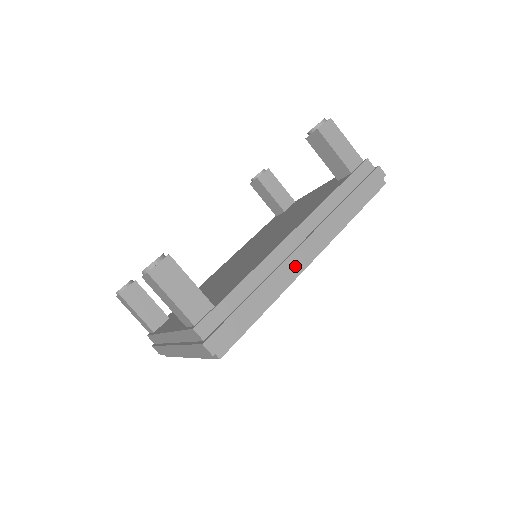
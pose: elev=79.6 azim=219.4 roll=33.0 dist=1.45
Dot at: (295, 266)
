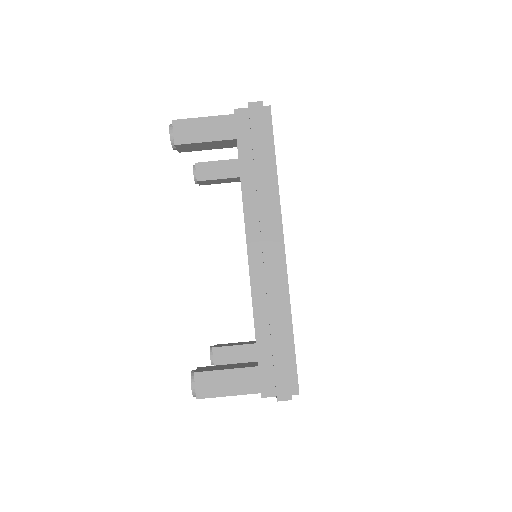
Dot at: (276, 273)
